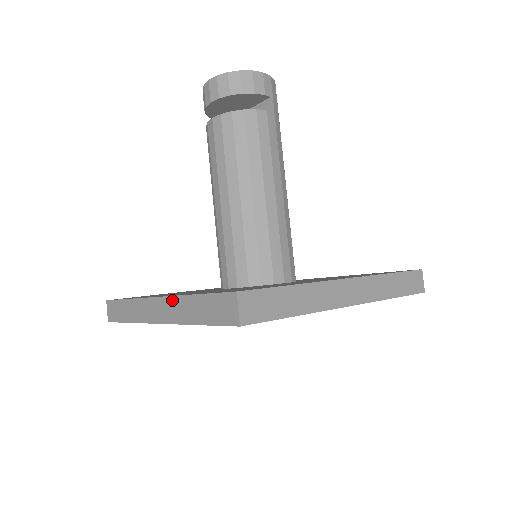
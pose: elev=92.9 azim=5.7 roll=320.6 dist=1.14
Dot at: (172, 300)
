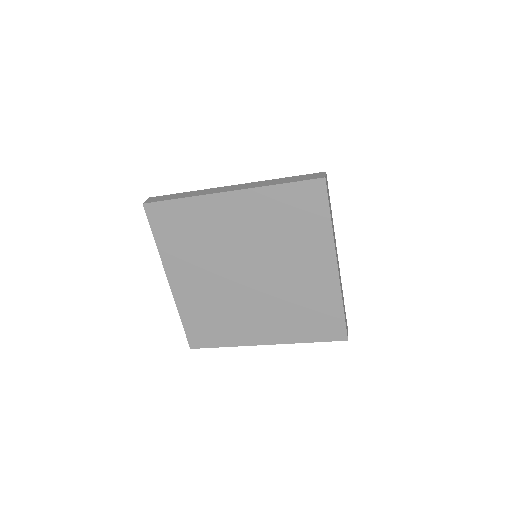
Dot at: (254, 183)
